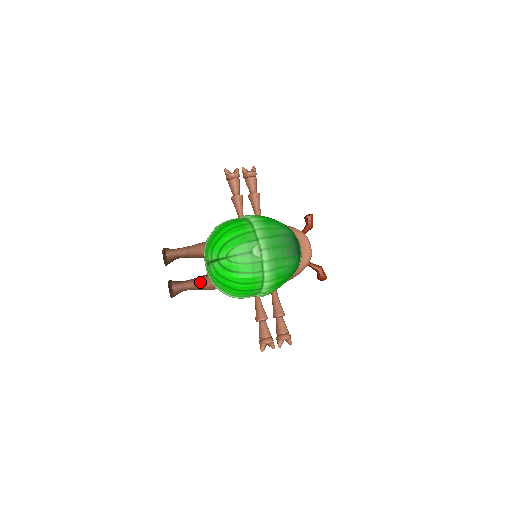
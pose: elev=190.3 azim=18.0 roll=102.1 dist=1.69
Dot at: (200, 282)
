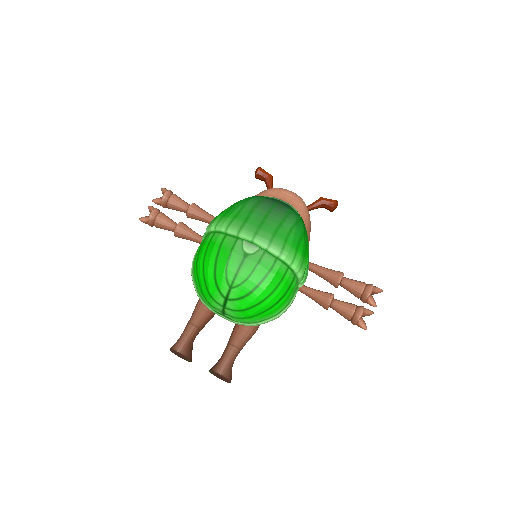
Dot at: (237, 338)
